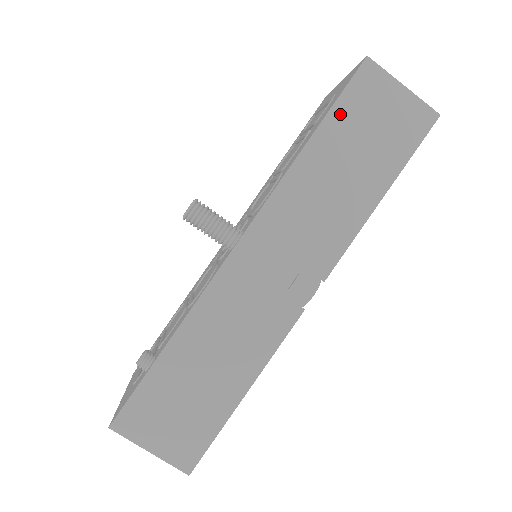
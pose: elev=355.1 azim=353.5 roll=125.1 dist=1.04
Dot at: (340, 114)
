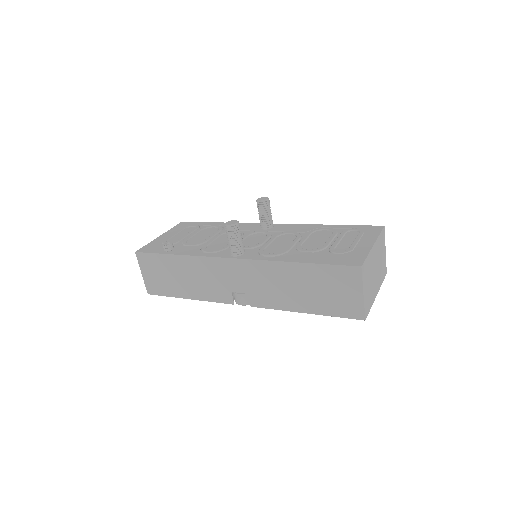
Dot at: (323, 270)
